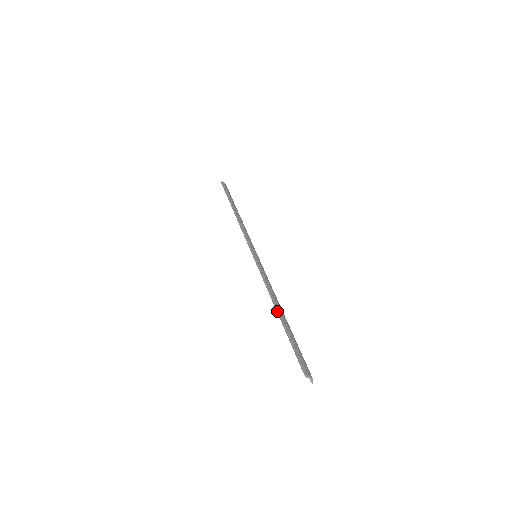
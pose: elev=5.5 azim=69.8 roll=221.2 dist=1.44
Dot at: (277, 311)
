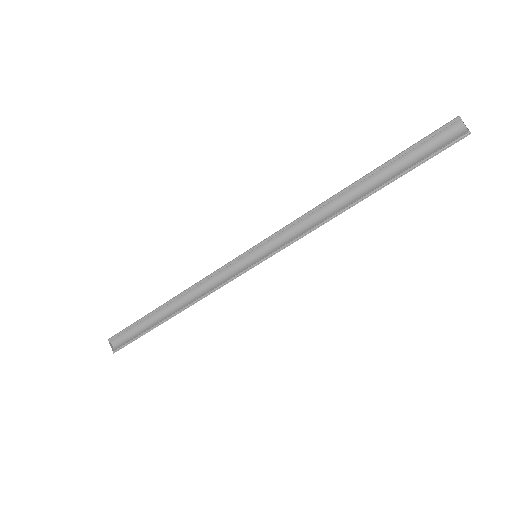
Dot at: (355, 181)
